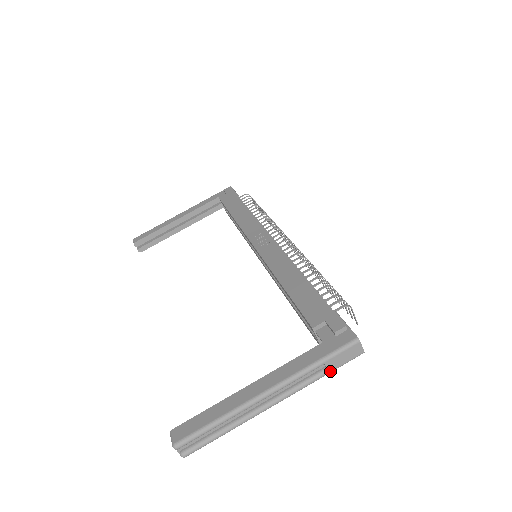
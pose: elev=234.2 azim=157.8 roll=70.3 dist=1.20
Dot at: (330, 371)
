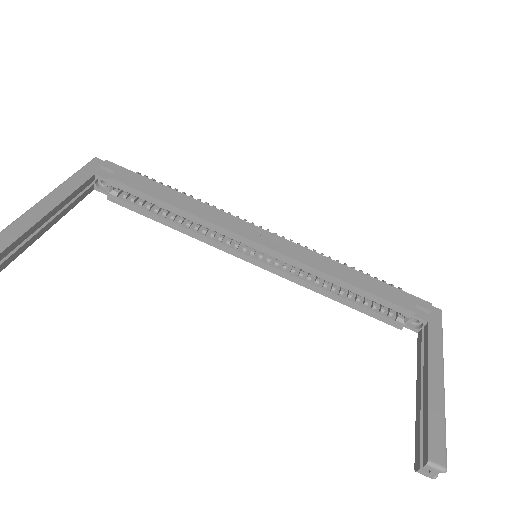
Dot at: occluded
